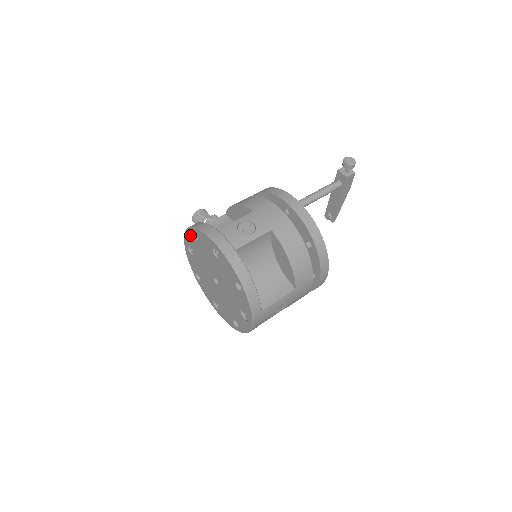
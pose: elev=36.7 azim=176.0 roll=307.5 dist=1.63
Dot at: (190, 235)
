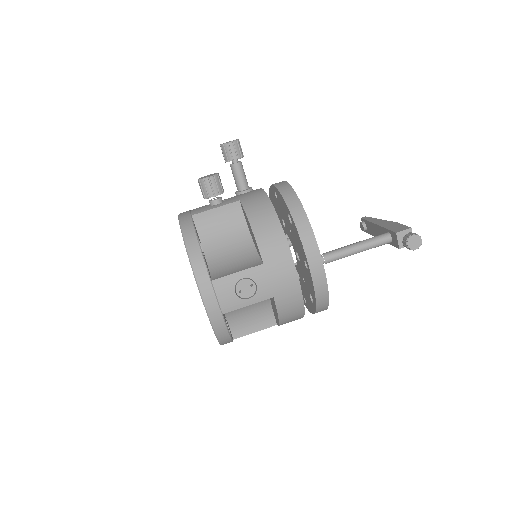
Dot at: occluded
